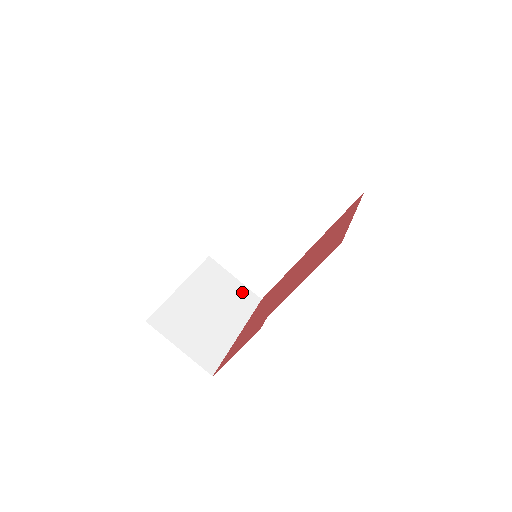
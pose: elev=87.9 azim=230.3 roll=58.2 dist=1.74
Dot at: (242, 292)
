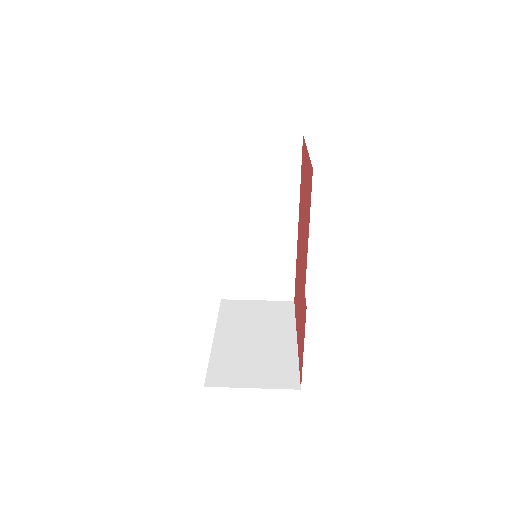
Dot at: (272, 307)
